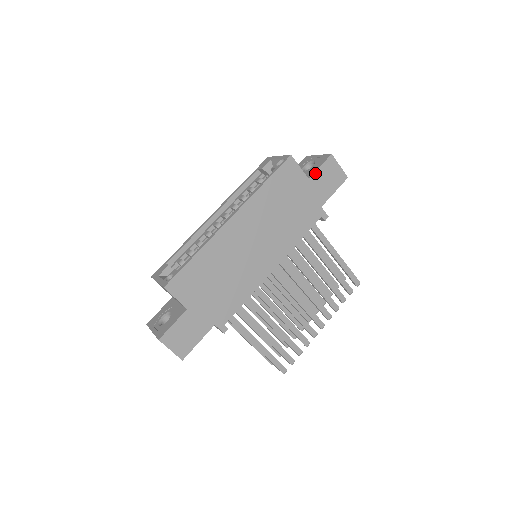
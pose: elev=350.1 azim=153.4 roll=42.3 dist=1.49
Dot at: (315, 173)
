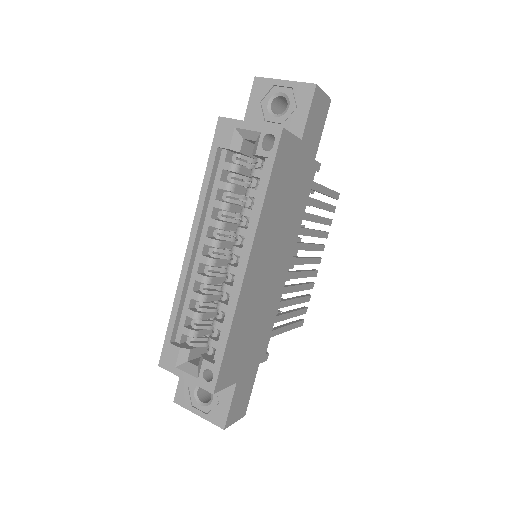
Dot at: (306, 126)
